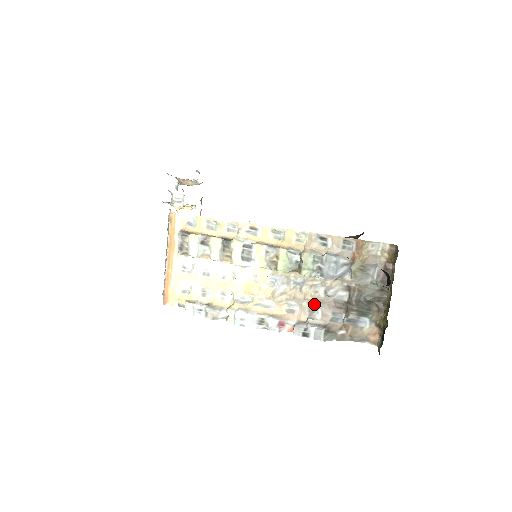
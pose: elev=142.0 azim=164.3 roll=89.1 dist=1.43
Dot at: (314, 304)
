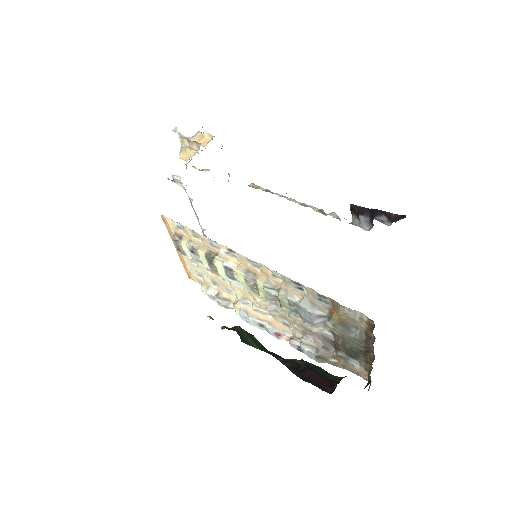
Dot at: (304, 330)
